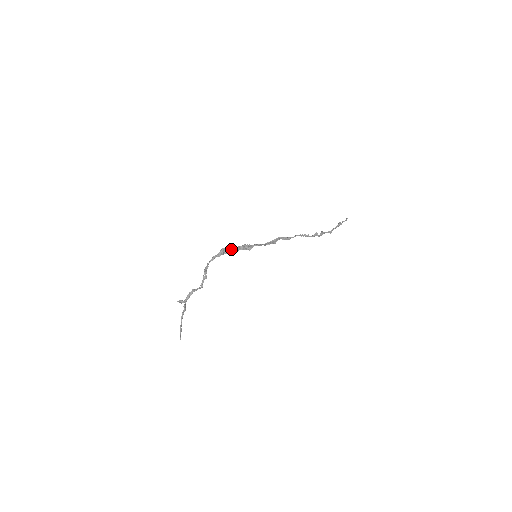
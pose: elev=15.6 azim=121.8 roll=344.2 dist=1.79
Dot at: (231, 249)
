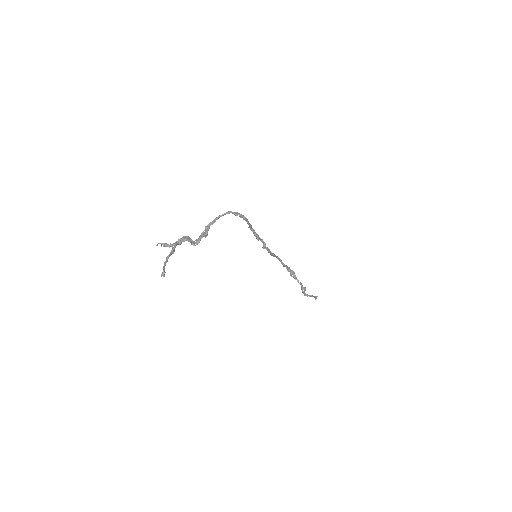
Dot at: (246, 219)
